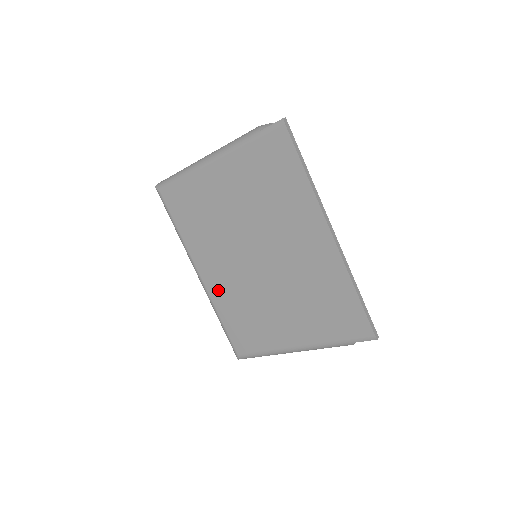
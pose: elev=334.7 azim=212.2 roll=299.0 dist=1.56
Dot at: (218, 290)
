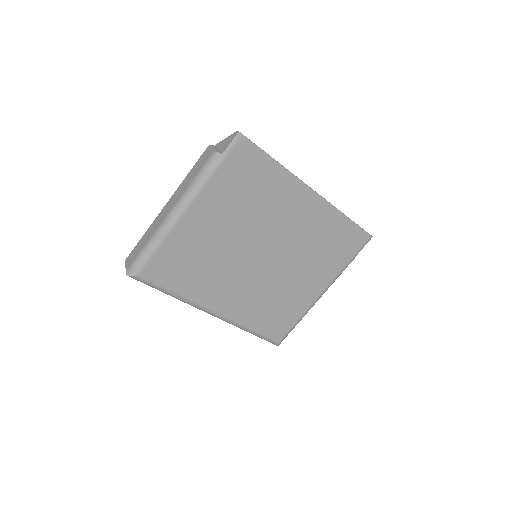
Dot at: (239, 309)
